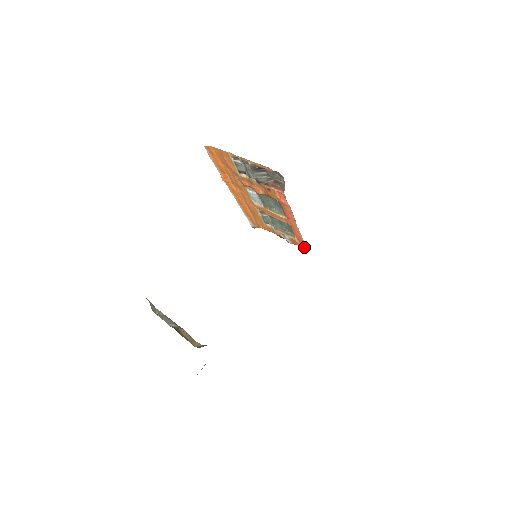
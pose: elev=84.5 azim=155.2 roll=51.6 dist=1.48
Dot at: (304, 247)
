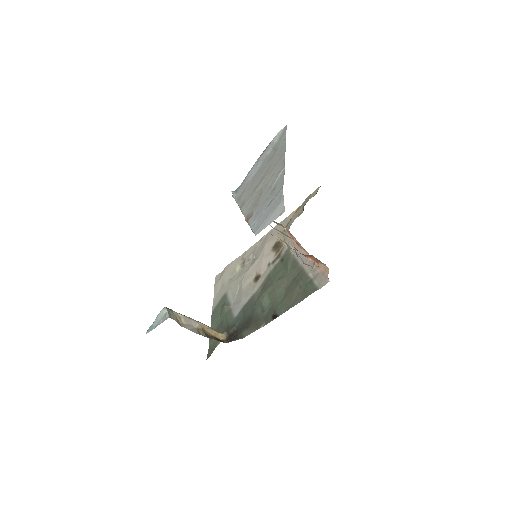
Dot at: occluded
